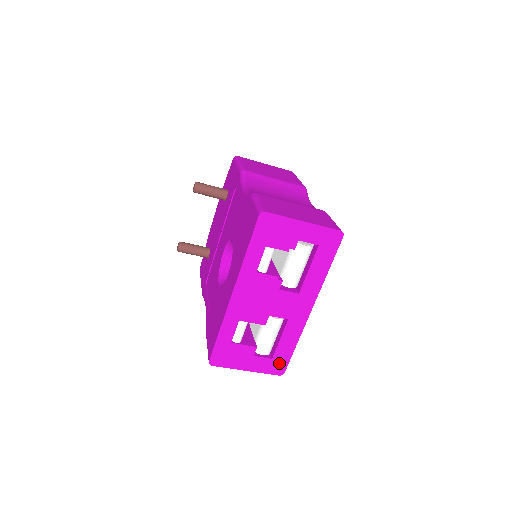
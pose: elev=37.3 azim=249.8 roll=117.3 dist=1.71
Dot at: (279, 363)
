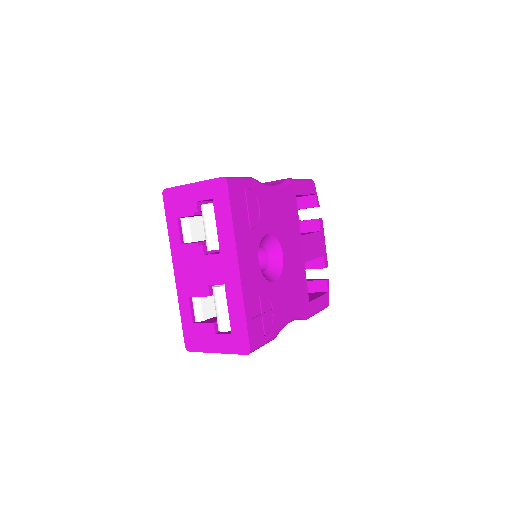
Dot at: (240, 339)
